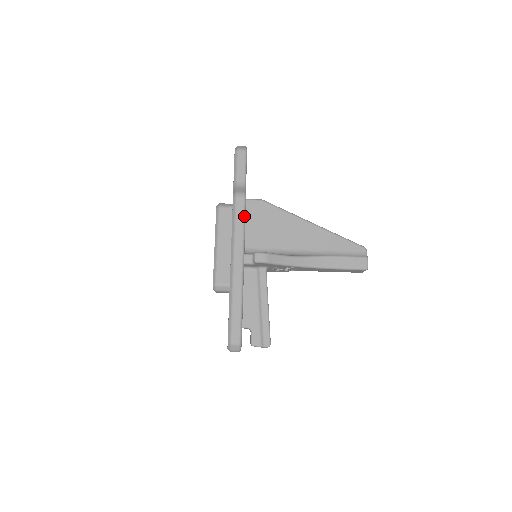
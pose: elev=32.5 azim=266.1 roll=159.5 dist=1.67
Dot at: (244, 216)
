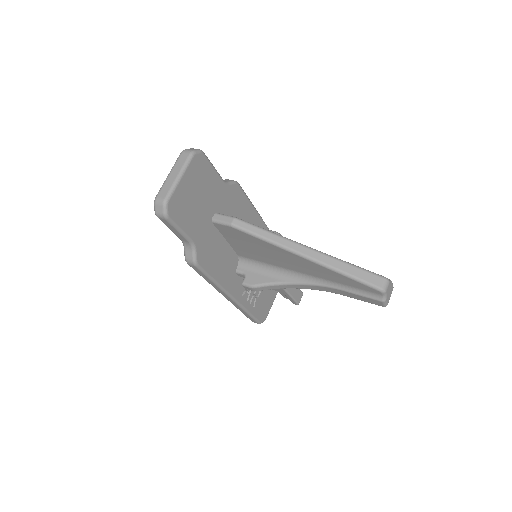
Dot at: (207, 276)
